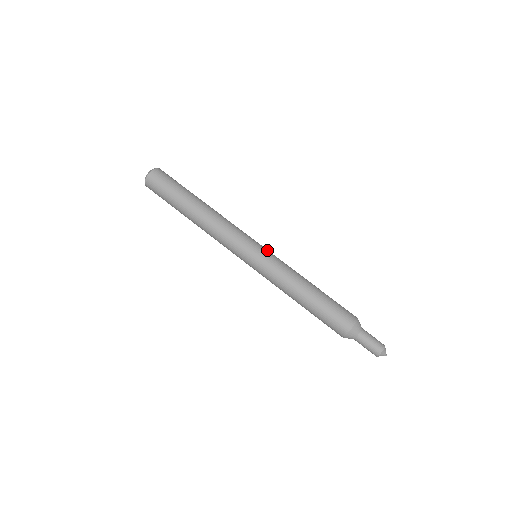
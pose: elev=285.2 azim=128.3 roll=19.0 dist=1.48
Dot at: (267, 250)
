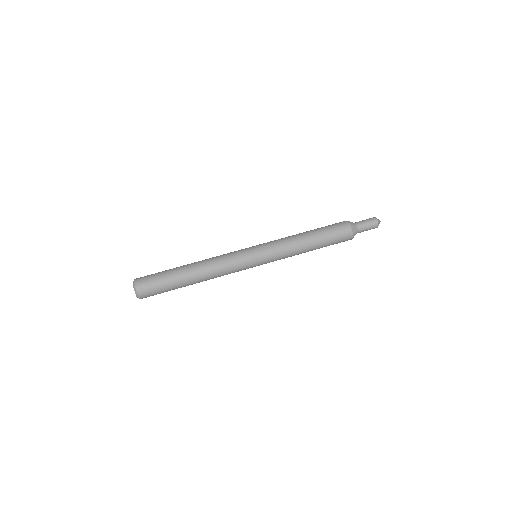
Dot at: (258, 245)
